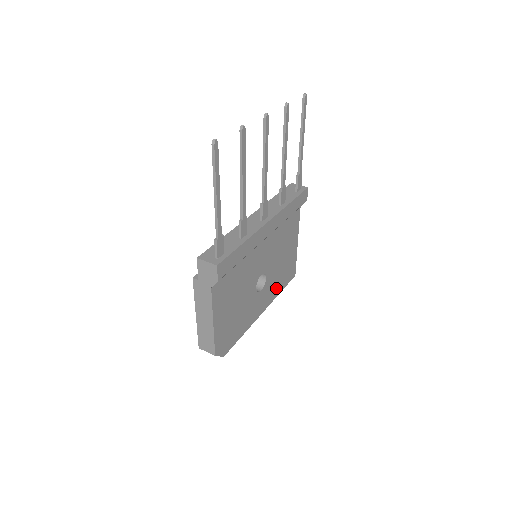
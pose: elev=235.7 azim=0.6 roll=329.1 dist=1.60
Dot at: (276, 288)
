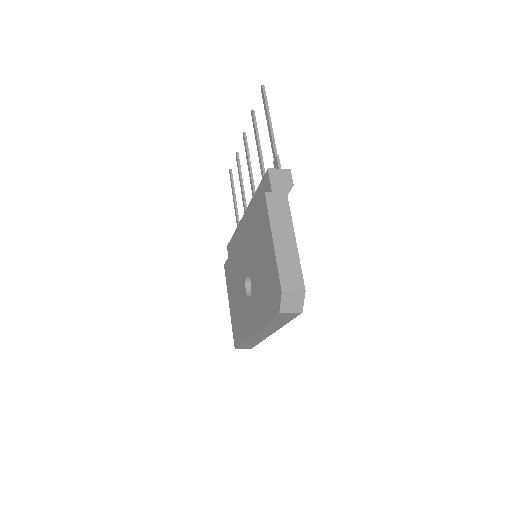
Dot at: occluded
